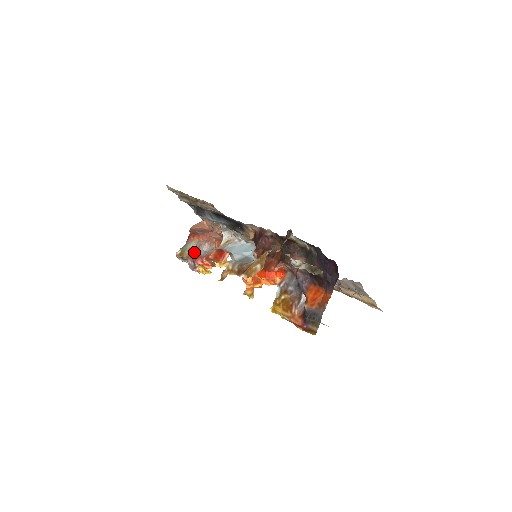
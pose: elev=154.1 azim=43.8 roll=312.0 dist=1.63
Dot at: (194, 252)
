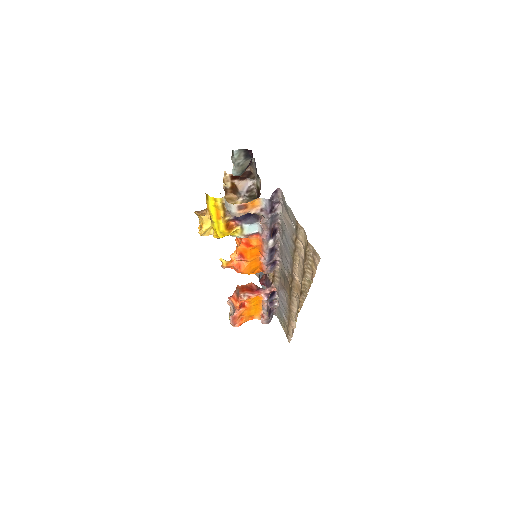
Dot at: occluded
